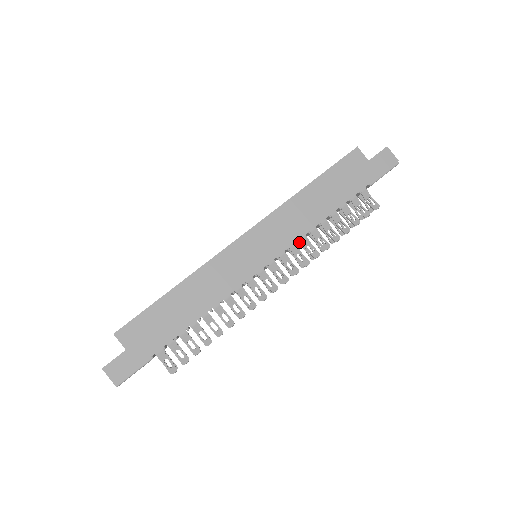
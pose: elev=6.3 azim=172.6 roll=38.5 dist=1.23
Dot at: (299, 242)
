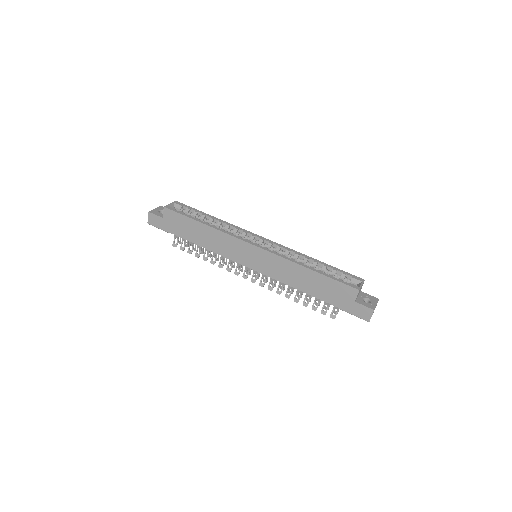
Dot at: (276, 280)
